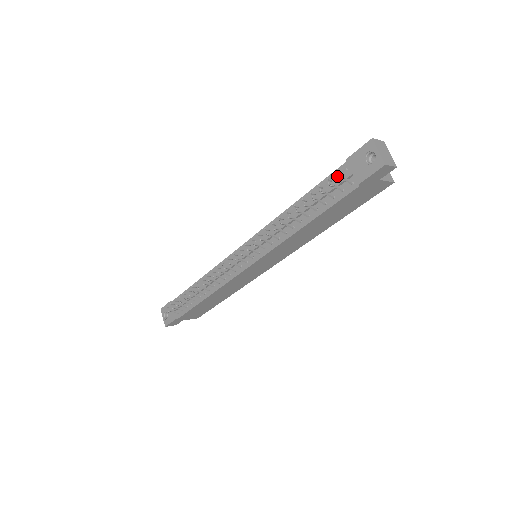
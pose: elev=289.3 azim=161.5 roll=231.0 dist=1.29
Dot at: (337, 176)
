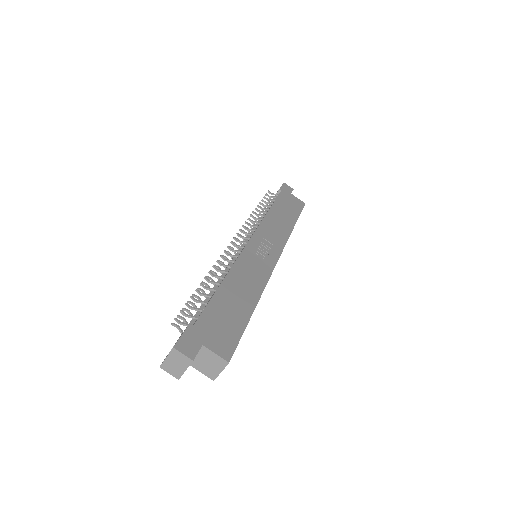
Dot at: occluded
